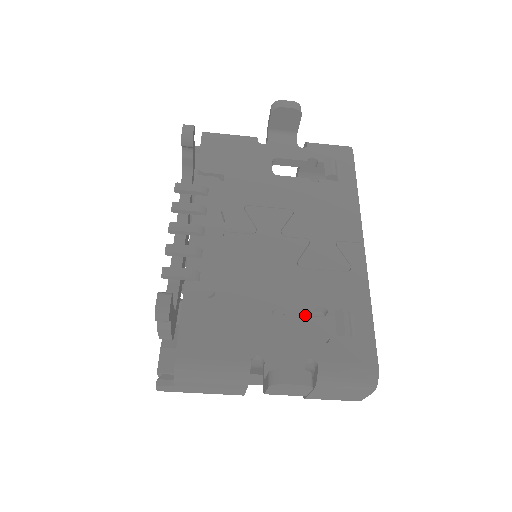
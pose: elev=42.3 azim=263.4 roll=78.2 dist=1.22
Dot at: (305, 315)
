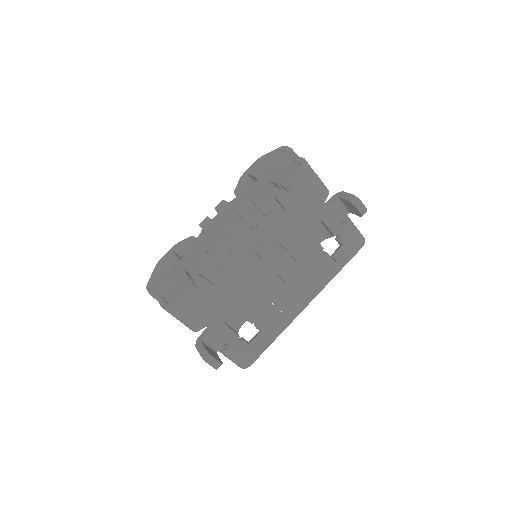
Dot at: occluded
